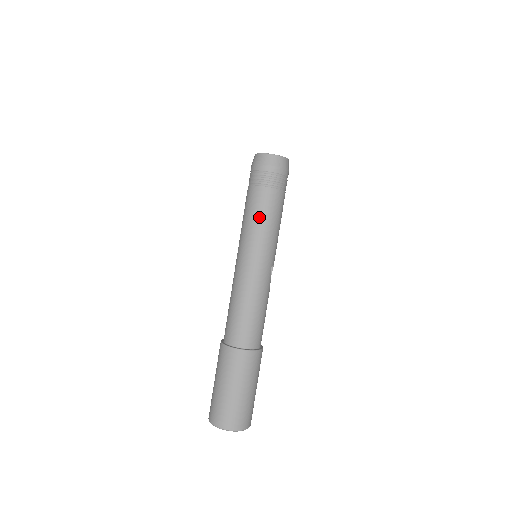
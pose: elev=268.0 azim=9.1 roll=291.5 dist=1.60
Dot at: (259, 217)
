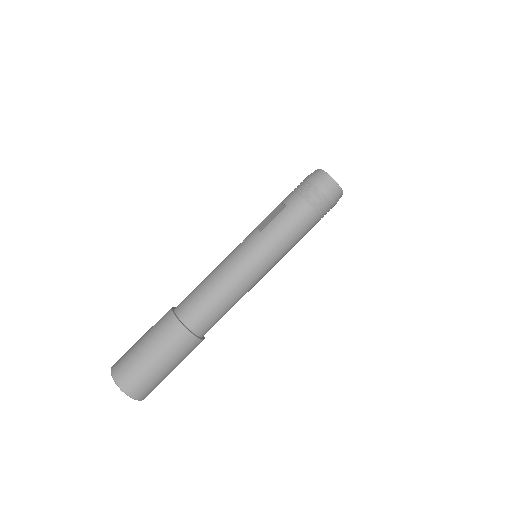
Dot at: (294, 236)
